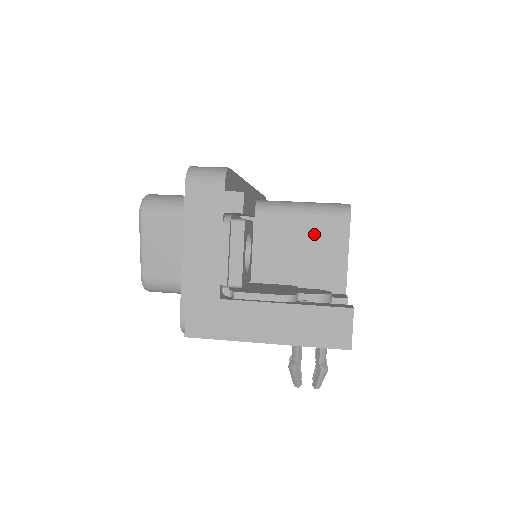
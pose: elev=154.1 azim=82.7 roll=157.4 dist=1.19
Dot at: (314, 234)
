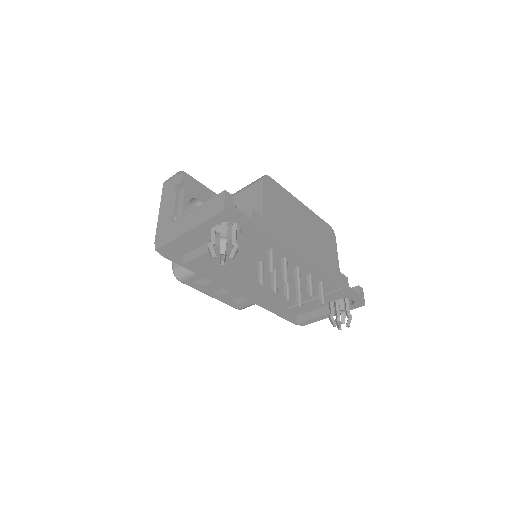
Dot at: (246, 196)
